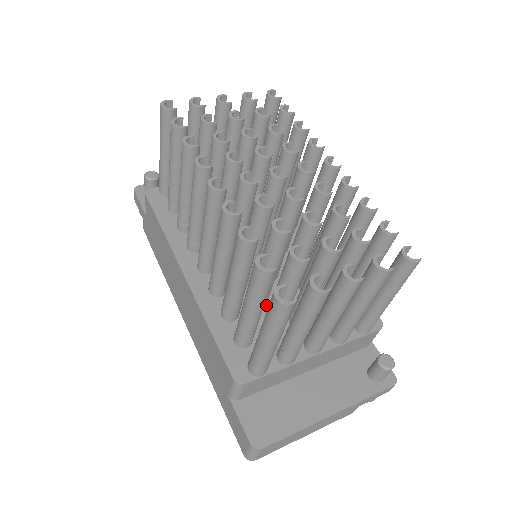
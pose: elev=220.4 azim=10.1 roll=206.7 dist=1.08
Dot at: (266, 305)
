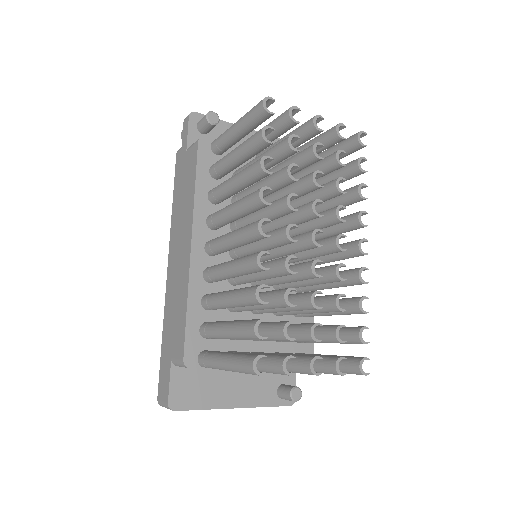
Dot at: occluded
